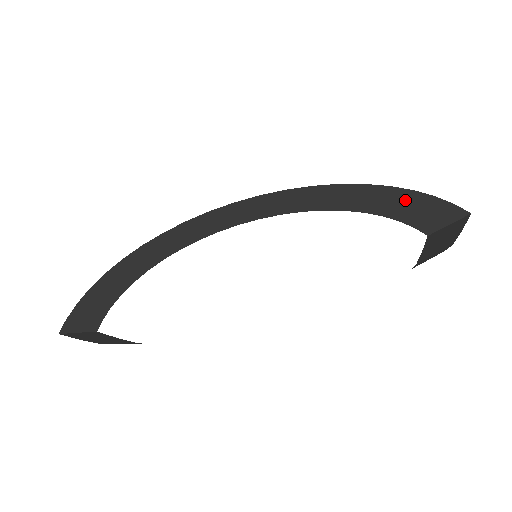
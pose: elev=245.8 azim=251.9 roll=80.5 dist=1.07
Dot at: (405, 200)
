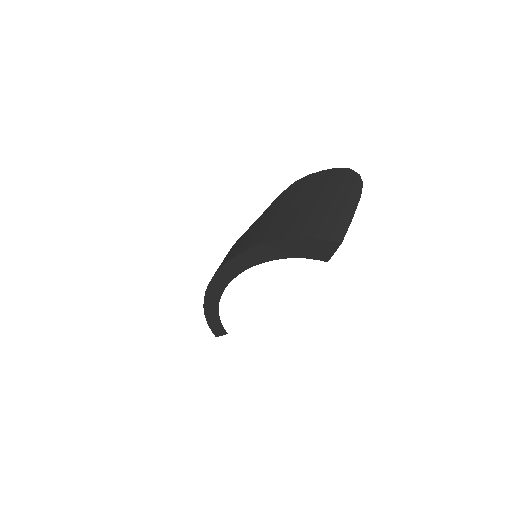
Dot at: (299, 246)
